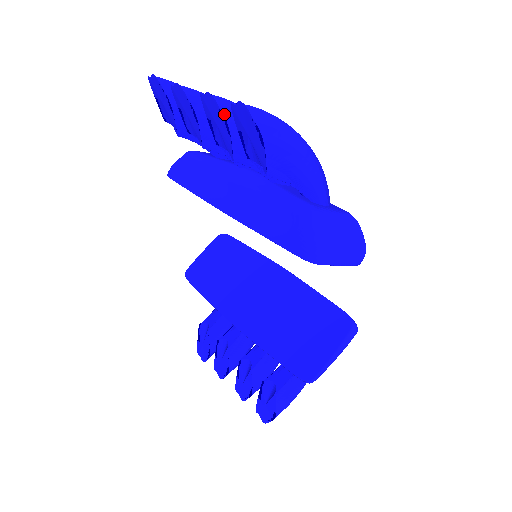
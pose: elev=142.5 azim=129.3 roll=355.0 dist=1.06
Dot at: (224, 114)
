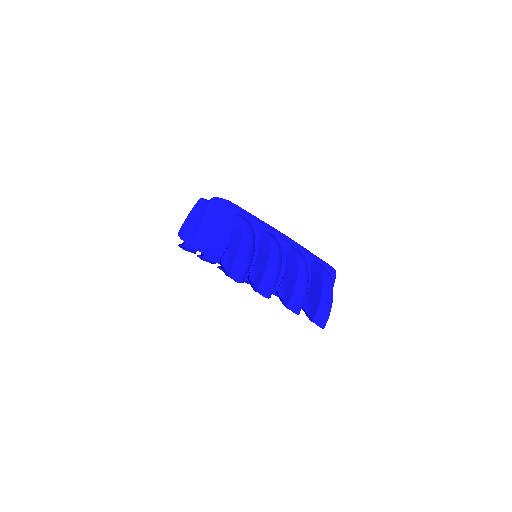
Dot at: occluded
